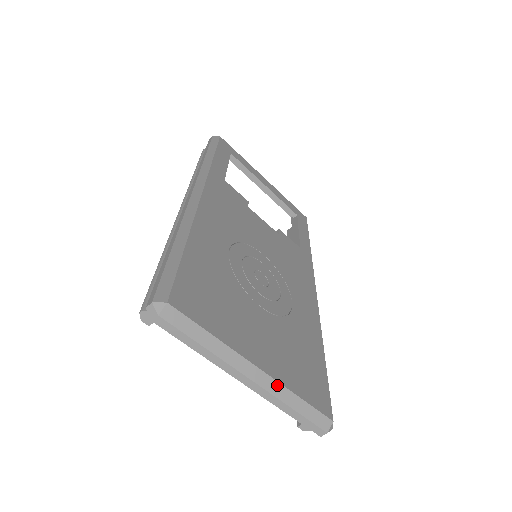
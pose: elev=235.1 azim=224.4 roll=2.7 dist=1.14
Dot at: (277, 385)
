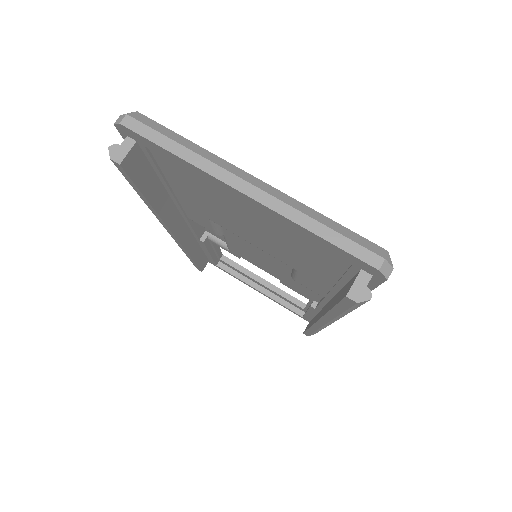
Dot at: (287, 197)
